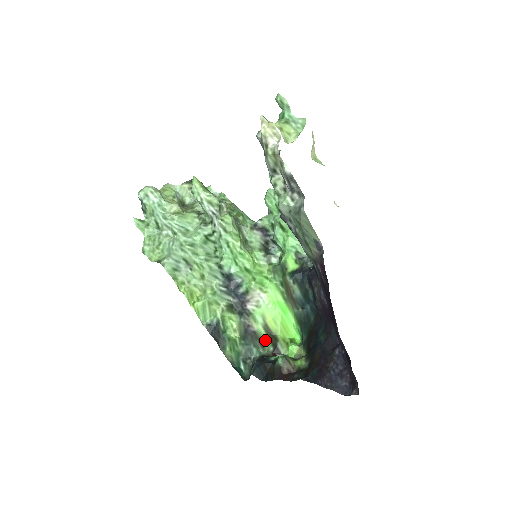
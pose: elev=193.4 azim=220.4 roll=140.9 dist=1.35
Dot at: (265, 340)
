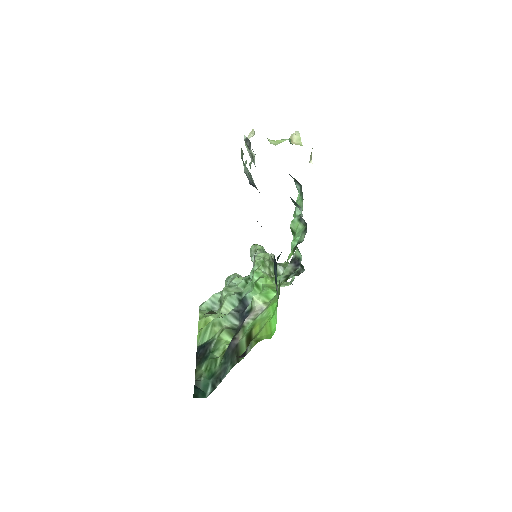
Dot at: (243, 351)
